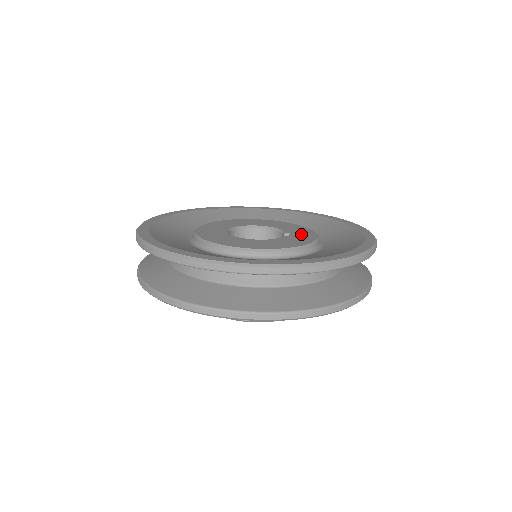
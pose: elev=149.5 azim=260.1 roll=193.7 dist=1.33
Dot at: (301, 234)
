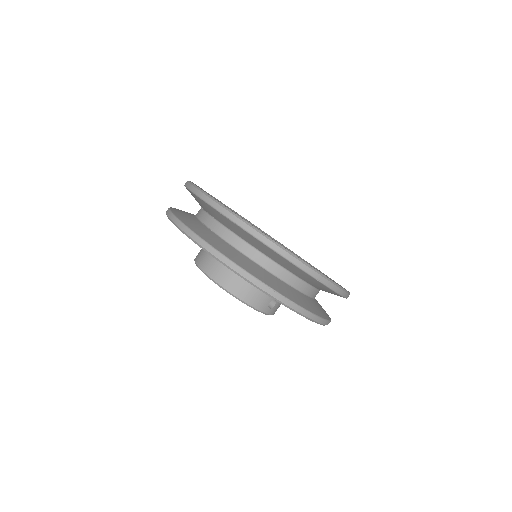
Dot at: occluded
